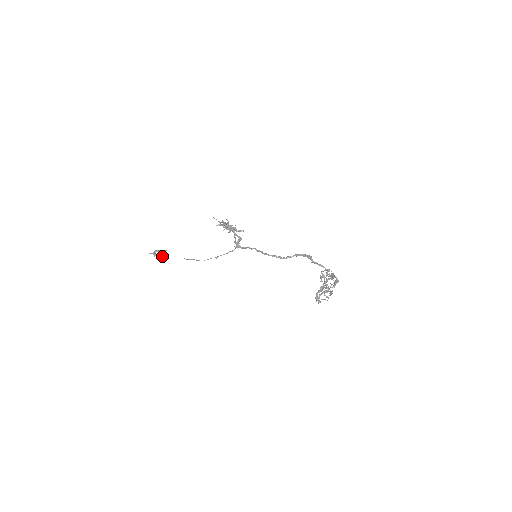
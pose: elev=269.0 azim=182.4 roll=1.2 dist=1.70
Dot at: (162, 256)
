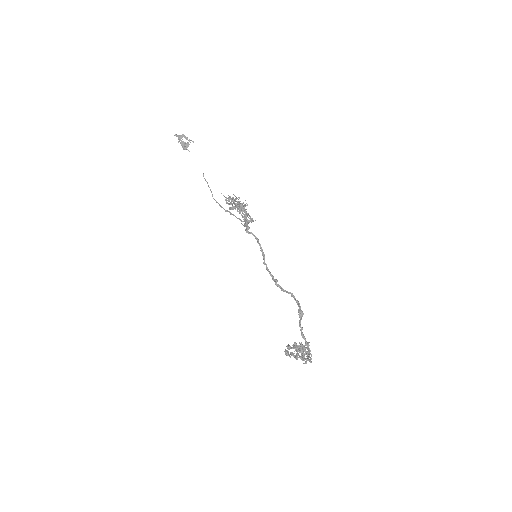
Dot at: (186, 148)
